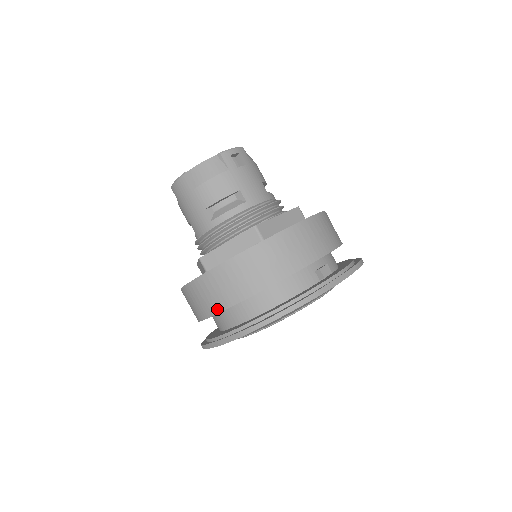
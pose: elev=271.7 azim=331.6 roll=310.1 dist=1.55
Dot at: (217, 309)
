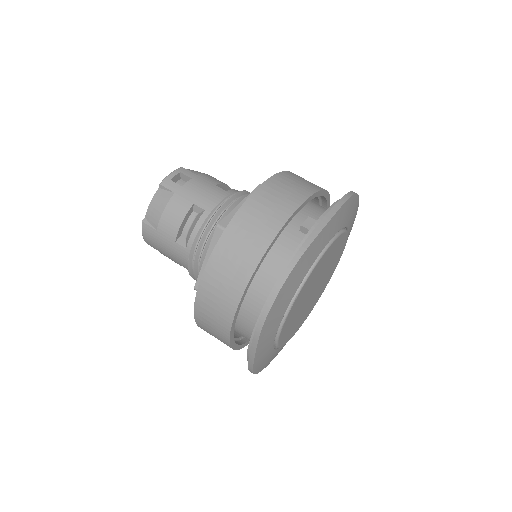
Dot at: (227, 325)
